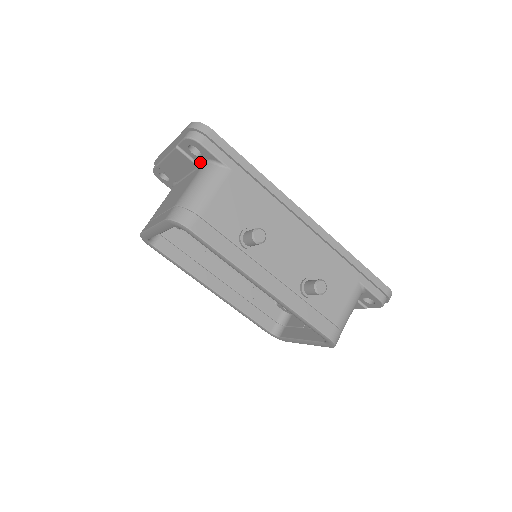
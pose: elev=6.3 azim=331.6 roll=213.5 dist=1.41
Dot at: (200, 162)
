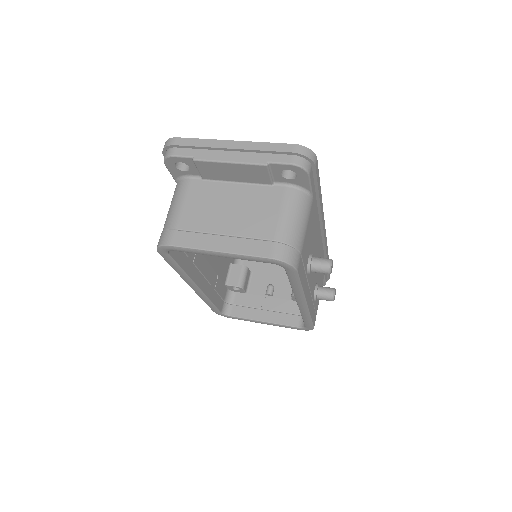
Dot at: (279, 181)
